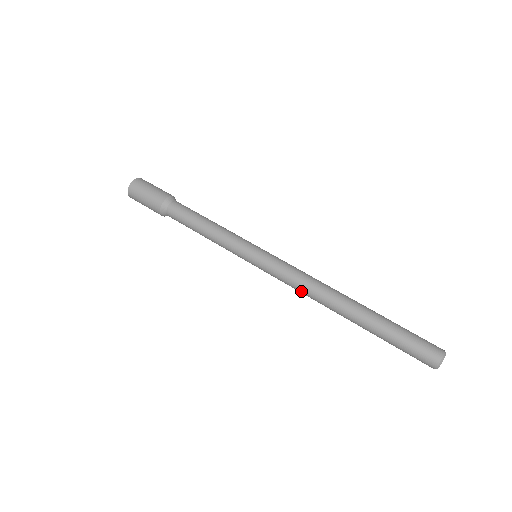
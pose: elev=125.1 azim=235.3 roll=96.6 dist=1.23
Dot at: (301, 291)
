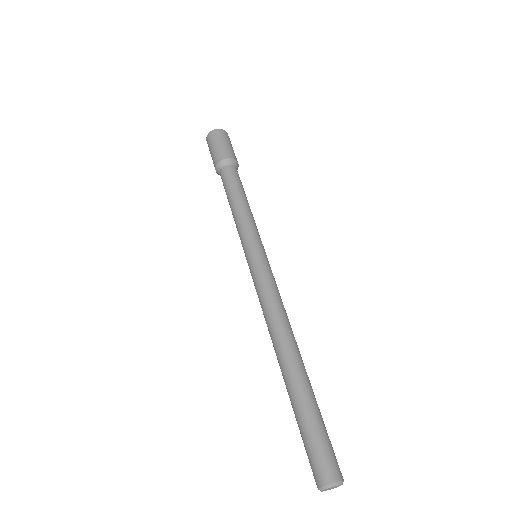
Dot at: (266, 311)
